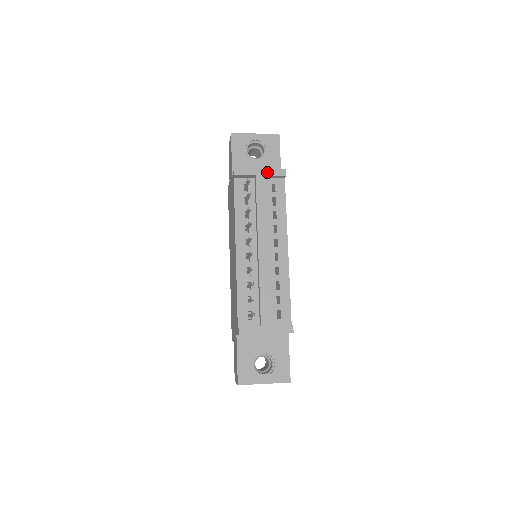
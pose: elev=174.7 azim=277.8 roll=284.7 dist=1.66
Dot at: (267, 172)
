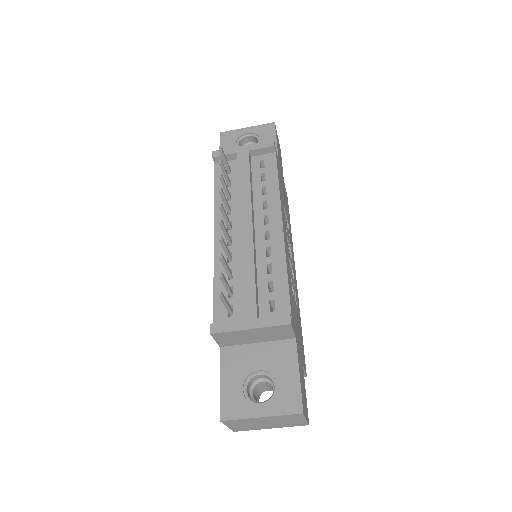
Dot at: (251, 147)
